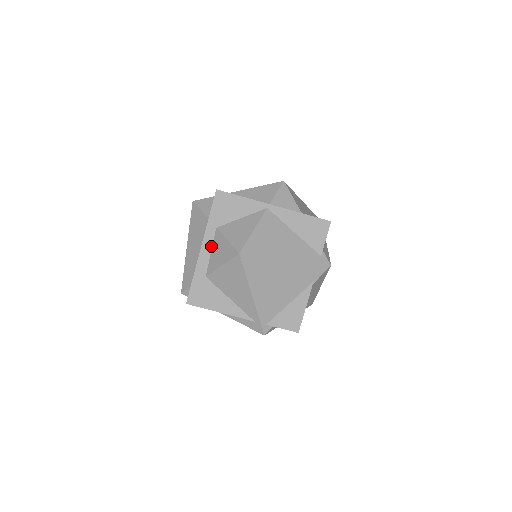
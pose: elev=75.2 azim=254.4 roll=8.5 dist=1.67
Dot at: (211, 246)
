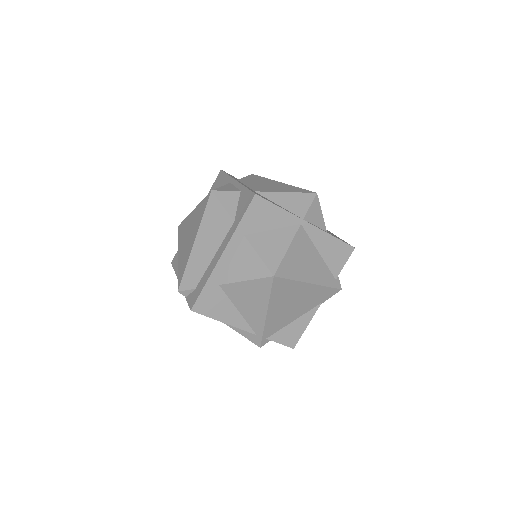
Dot at: (233, 254)
